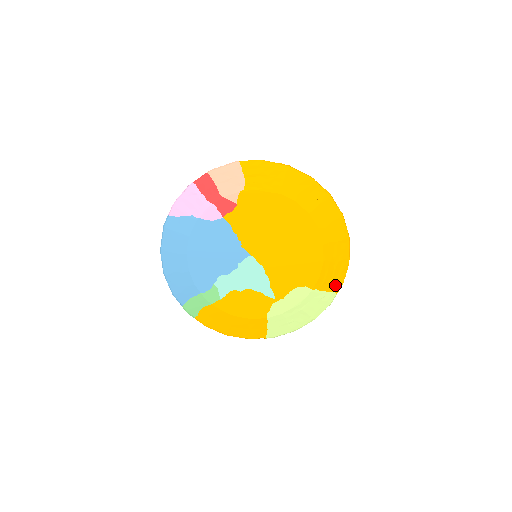
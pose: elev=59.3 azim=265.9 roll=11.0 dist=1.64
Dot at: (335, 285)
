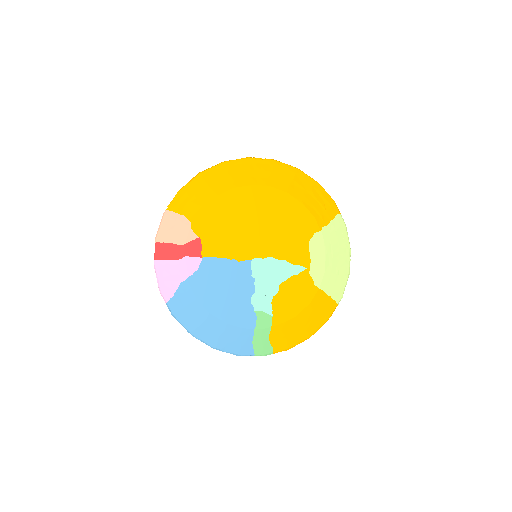
Dot at: (331, 209)
